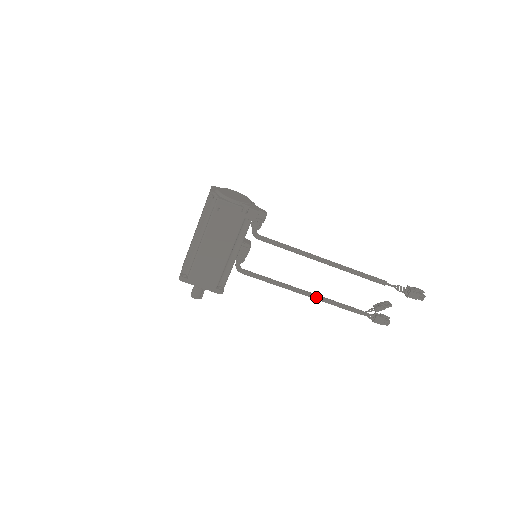
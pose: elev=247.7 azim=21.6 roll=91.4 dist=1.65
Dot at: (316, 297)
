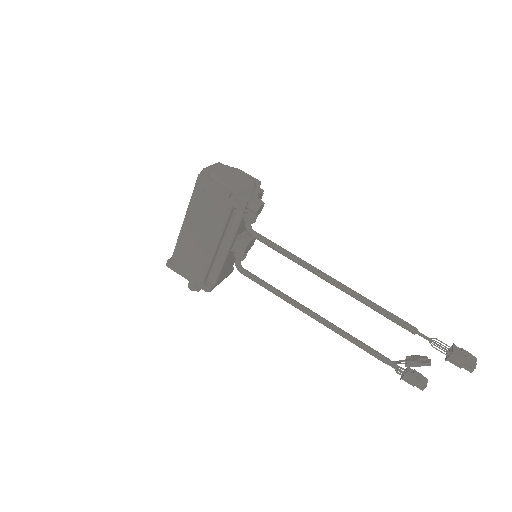
Dot at: (327, 324)
